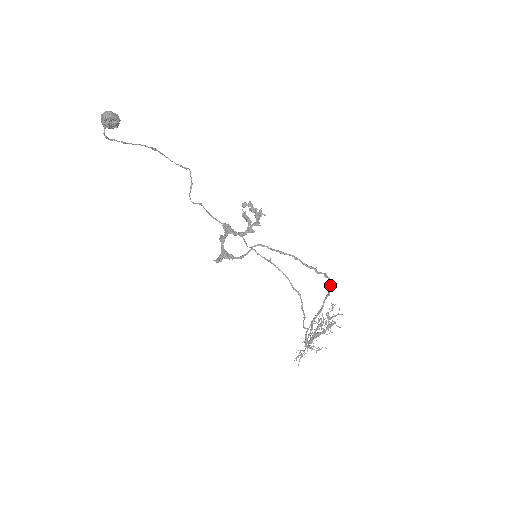
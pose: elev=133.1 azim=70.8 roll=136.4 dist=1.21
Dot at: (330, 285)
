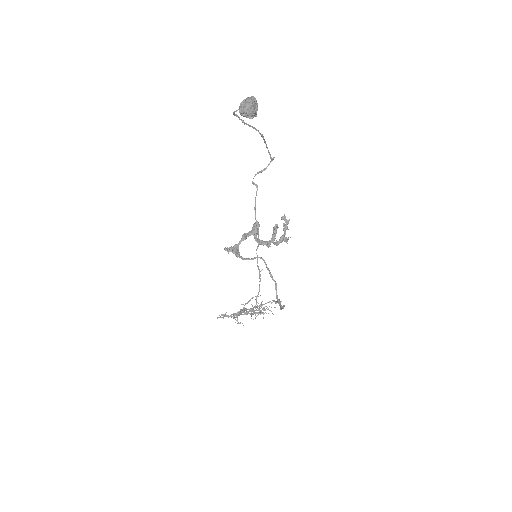
Dot at: (281, 309)
